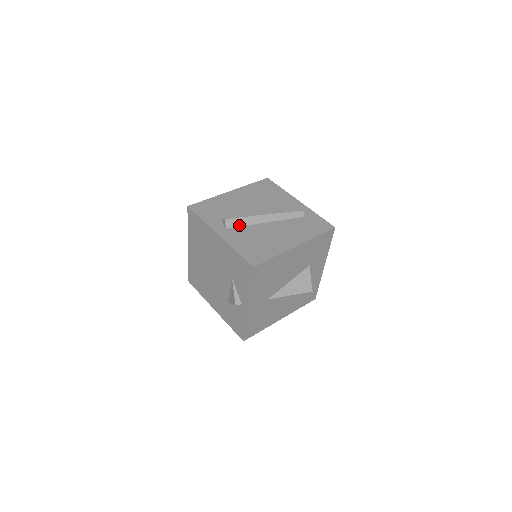
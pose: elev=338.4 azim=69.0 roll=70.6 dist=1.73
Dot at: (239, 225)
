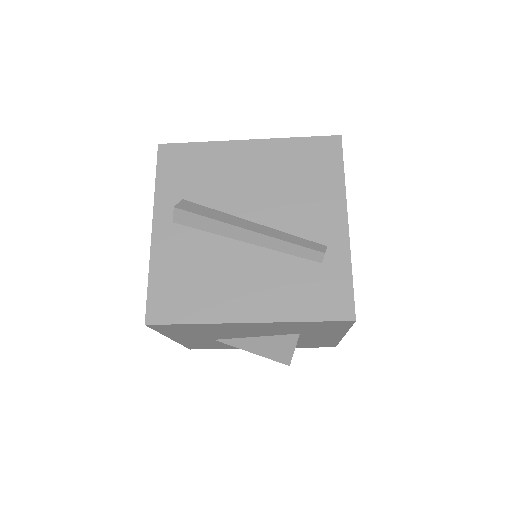
Dot at: (196, 226)
